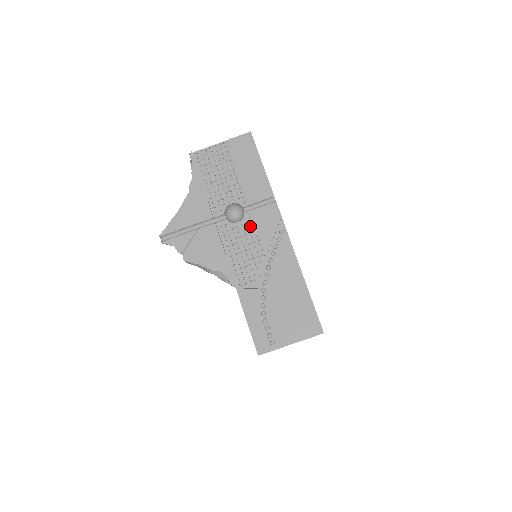
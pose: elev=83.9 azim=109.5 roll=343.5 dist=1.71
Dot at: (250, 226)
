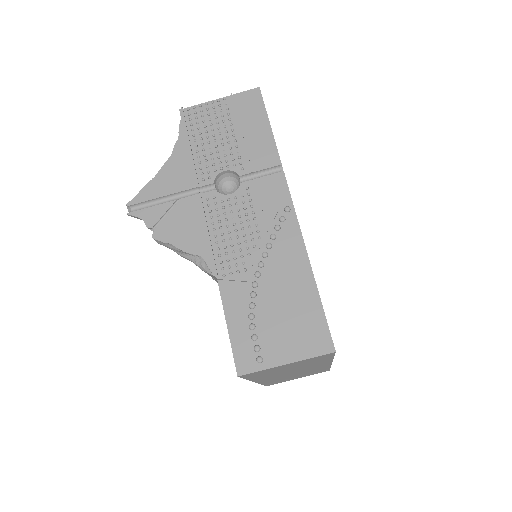
Dot at: (246, 200)
